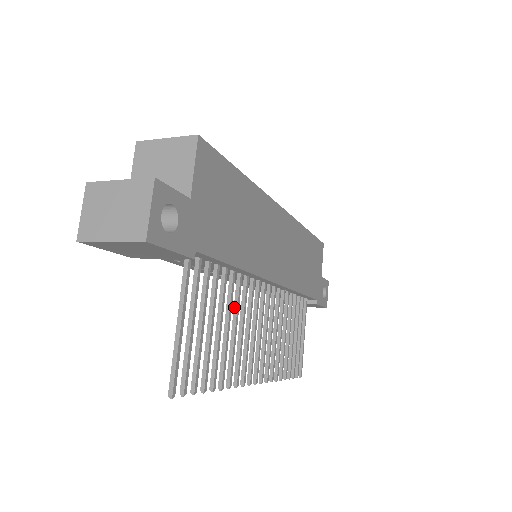
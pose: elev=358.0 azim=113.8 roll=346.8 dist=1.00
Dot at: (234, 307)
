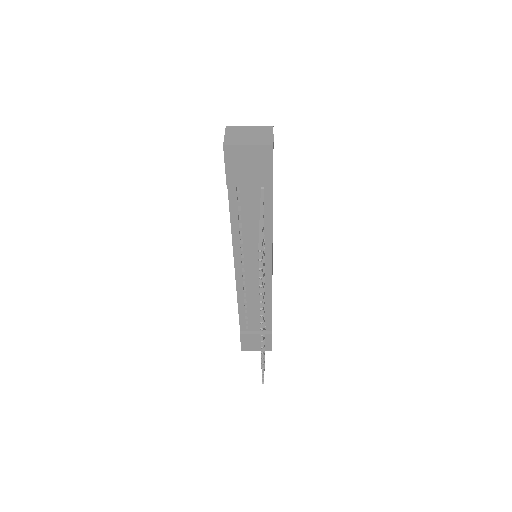
Dot at: occluded
